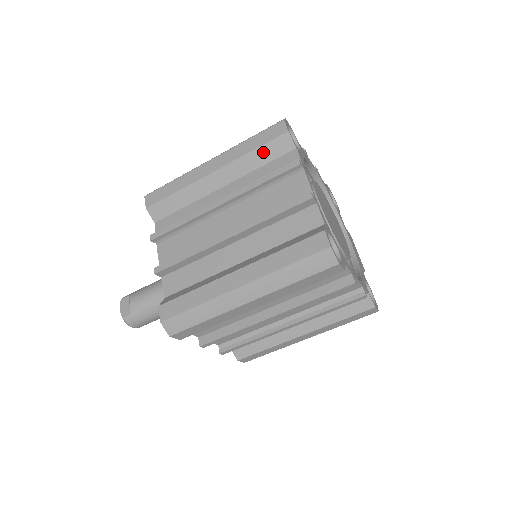
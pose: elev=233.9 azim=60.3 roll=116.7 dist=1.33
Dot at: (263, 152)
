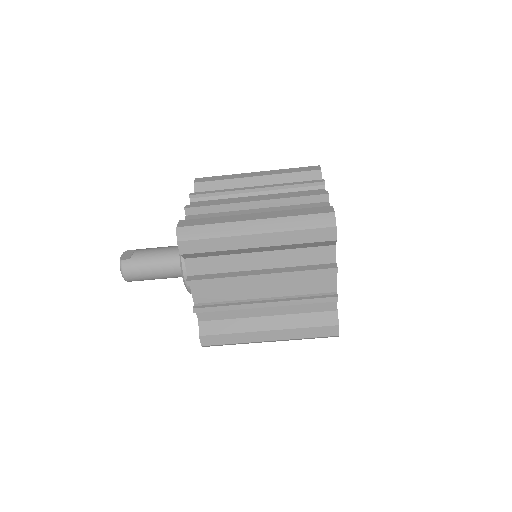
Dot at: (298, 176)
